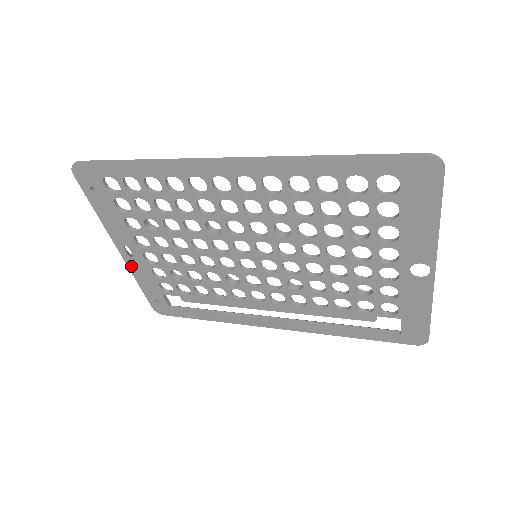
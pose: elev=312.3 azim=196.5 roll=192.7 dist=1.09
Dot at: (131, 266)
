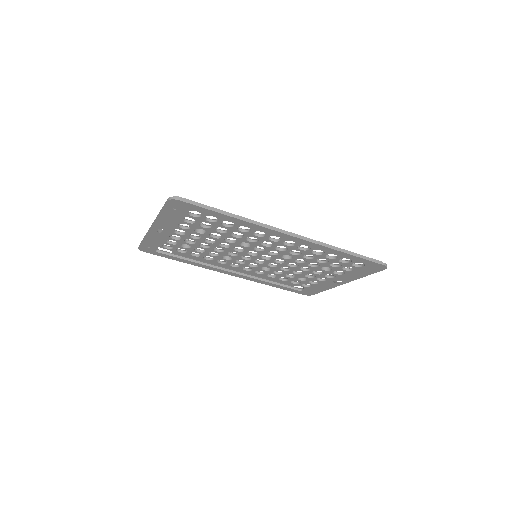
Dot at: (151, 234)
